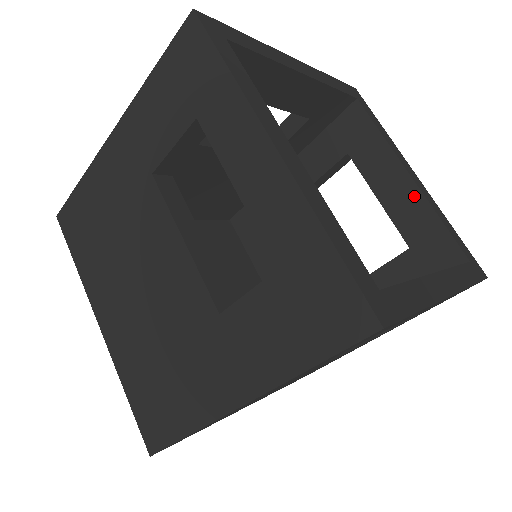
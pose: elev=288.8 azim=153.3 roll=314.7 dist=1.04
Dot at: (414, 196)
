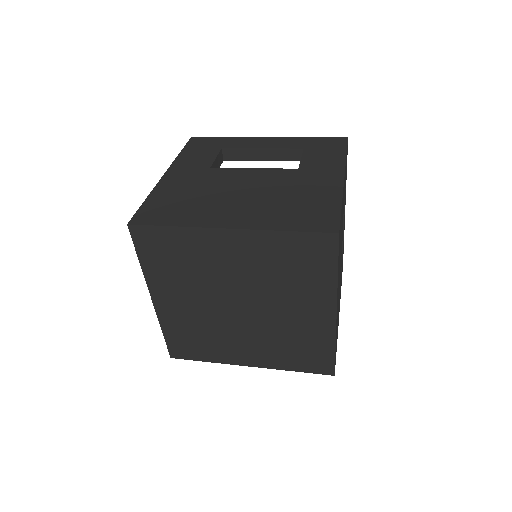
Dot at: occluded
